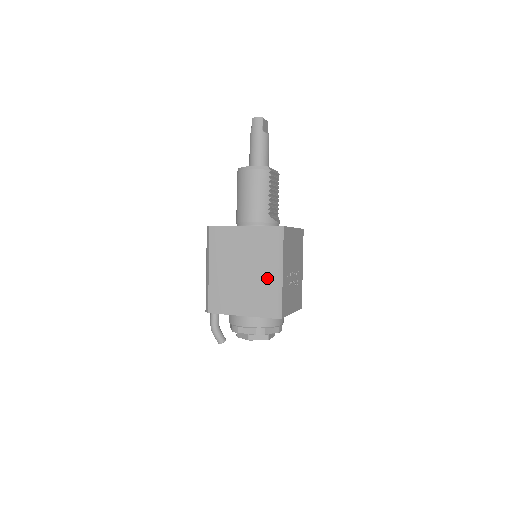
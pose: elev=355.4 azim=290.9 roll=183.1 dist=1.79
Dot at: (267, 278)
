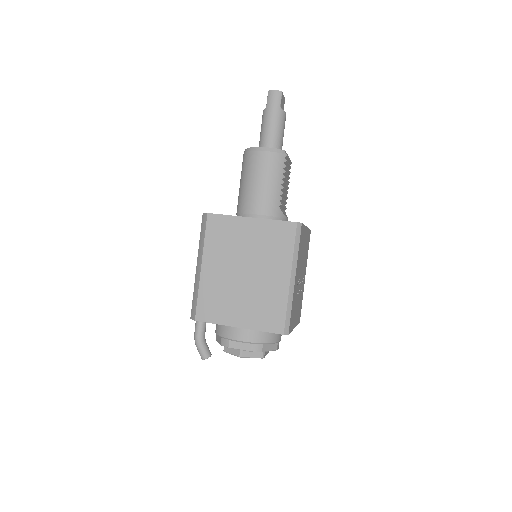
Dot at: (275, 284)
